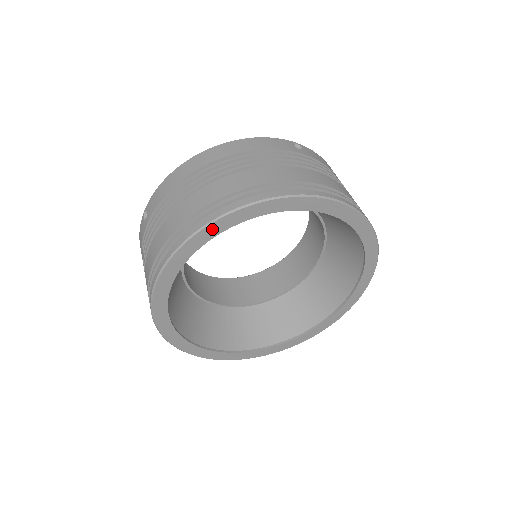
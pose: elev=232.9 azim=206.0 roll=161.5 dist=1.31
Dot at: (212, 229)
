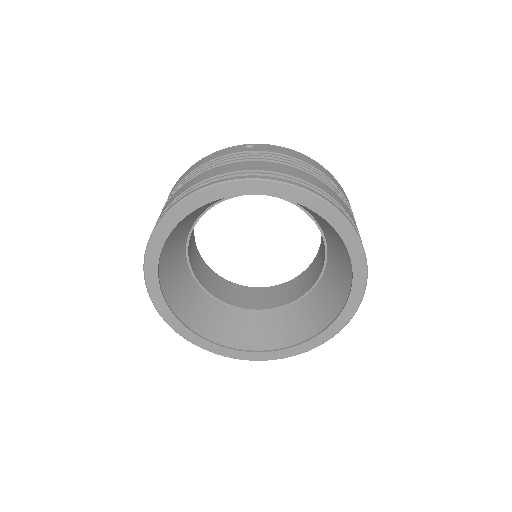
Dot at: (314, 201)
